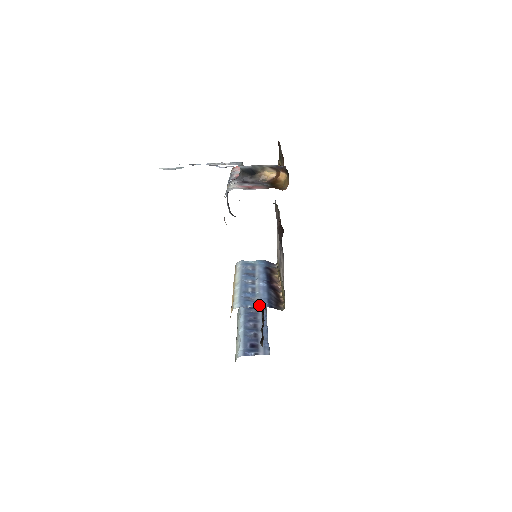
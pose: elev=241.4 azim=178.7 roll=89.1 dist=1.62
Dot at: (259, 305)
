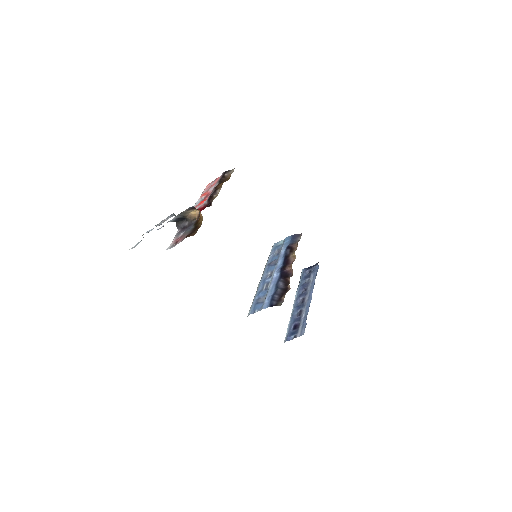
Dot at: (262, 307)
